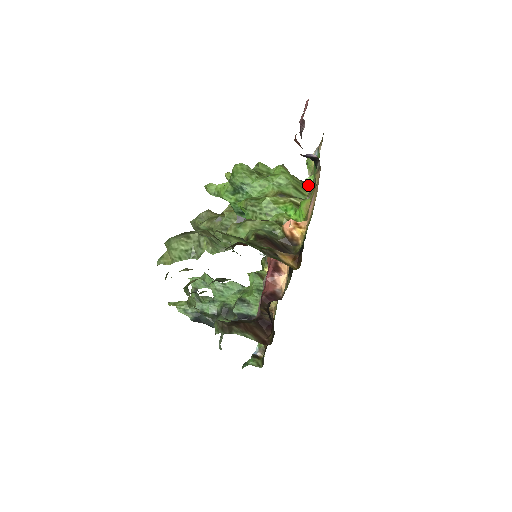
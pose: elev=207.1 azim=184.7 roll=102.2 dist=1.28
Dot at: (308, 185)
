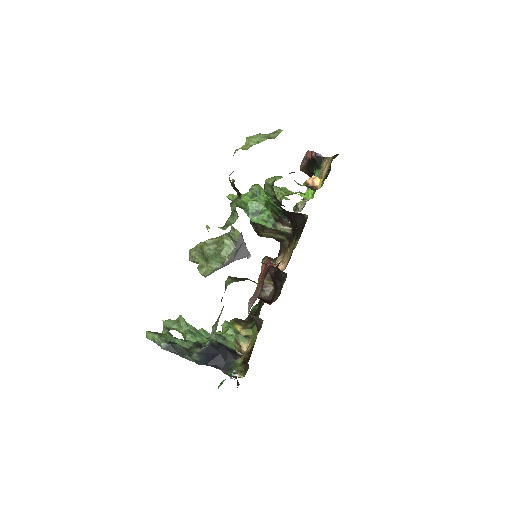
Dot at: occluded
